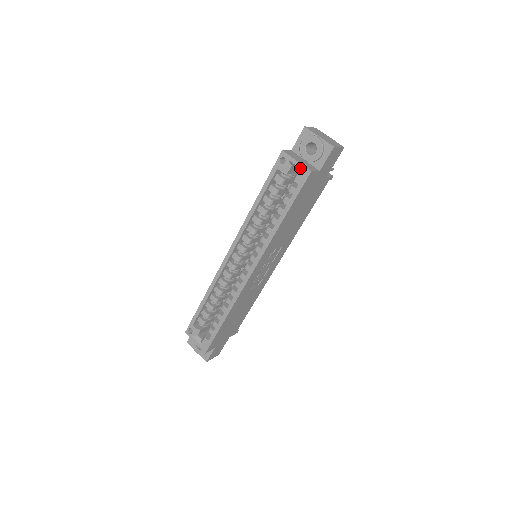
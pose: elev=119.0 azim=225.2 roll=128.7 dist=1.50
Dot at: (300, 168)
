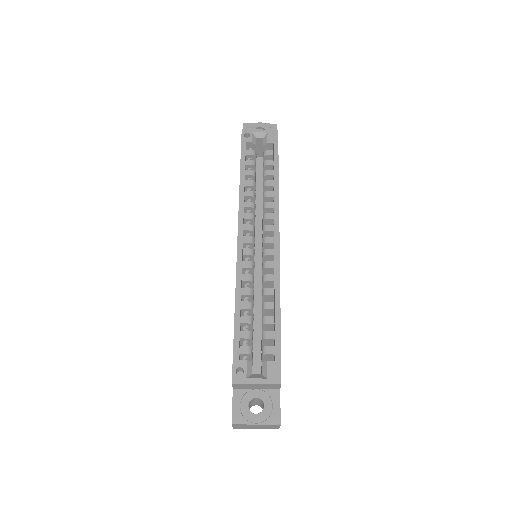
Dot at: (267, 132)
